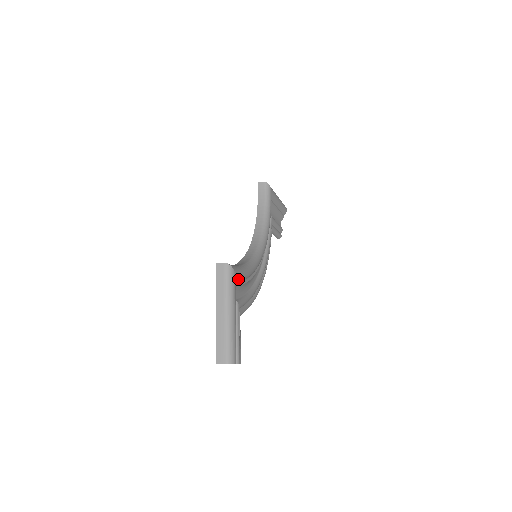
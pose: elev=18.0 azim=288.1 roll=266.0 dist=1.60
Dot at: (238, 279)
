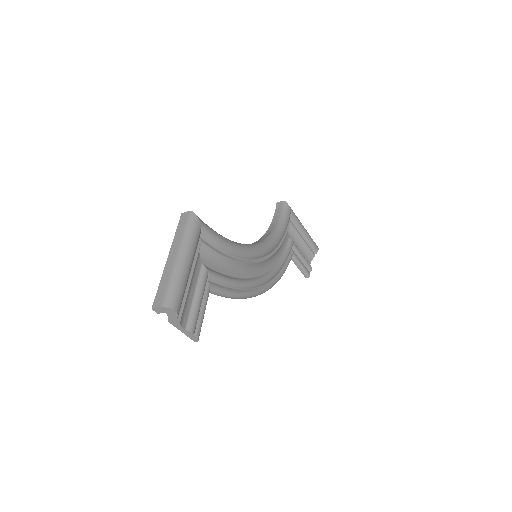
Dot at: (208, 238)
